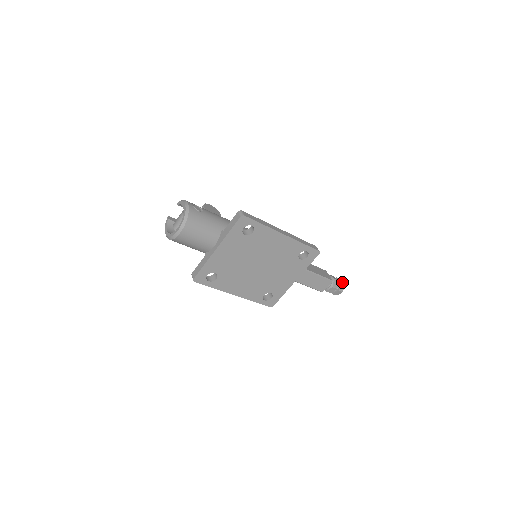
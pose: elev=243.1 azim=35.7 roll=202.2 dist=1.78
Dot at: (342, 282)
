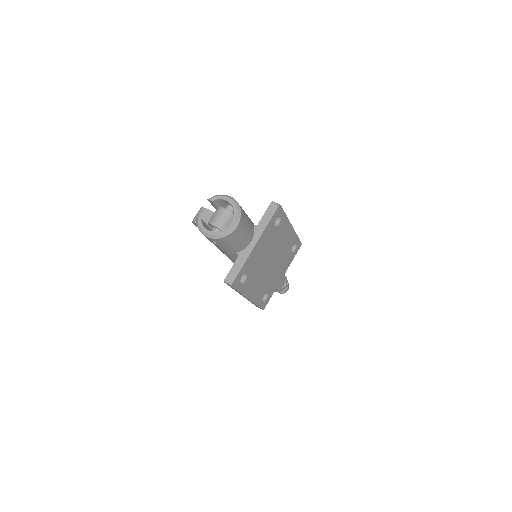
Dot at: (287, 280)
